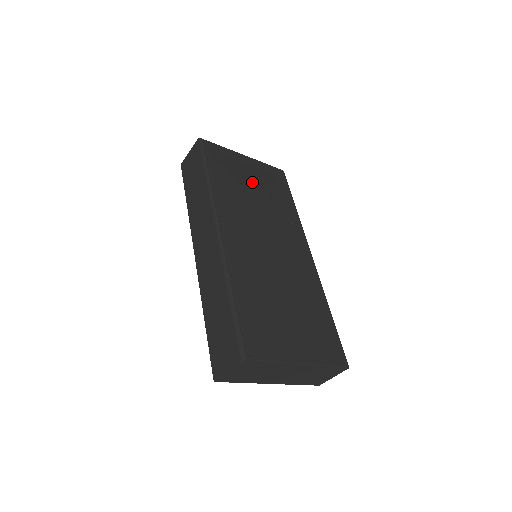
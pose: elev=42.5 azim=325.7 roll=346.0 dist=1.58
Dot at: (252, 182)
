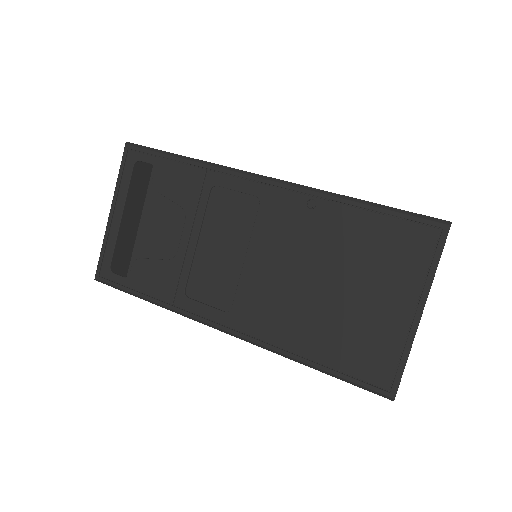
Dot at: (143, 179)
